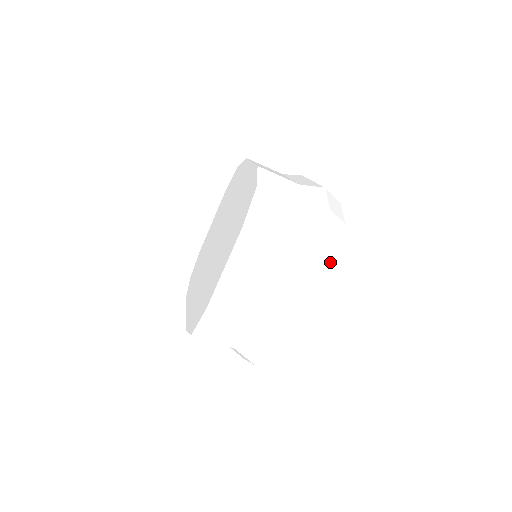
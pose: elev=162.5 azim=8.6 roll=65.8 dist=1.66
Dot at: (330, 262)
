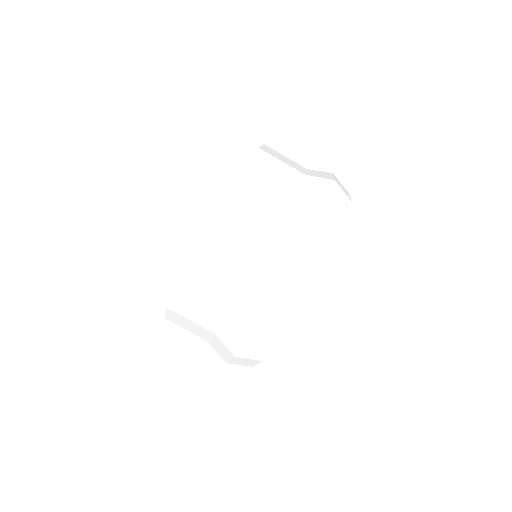
Dot at: (332, 235)
